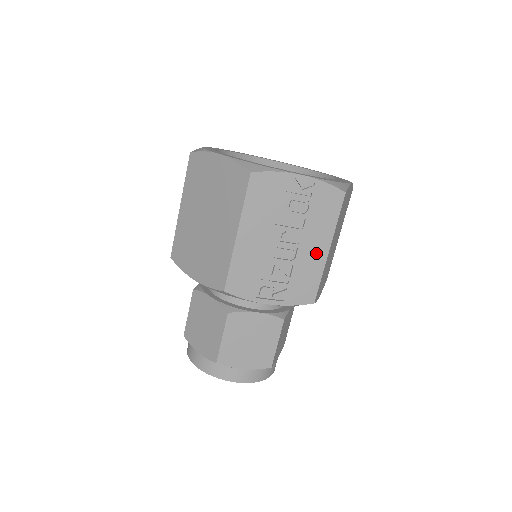
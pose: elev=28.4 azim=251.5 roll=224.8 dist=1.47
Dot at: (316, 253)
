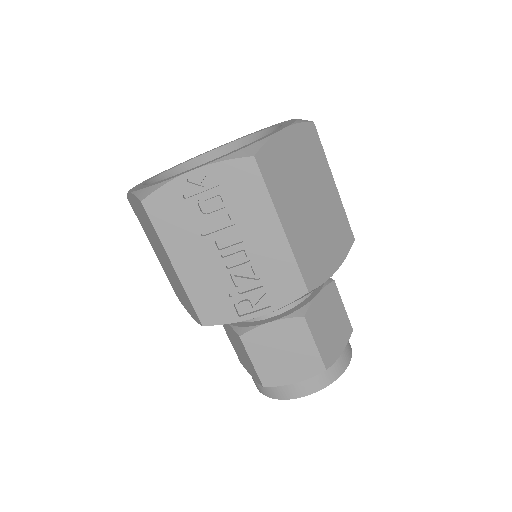
Dot at: (270, 240)
